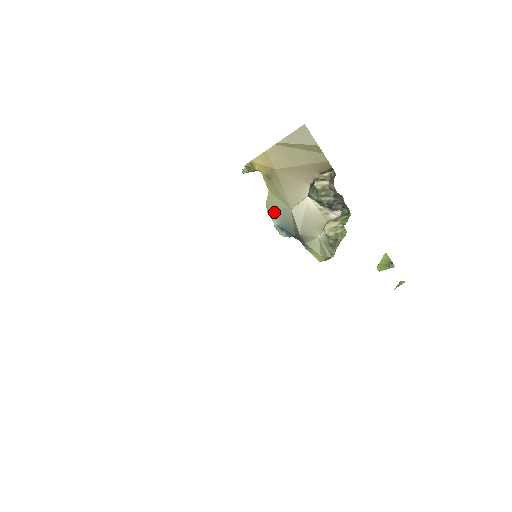
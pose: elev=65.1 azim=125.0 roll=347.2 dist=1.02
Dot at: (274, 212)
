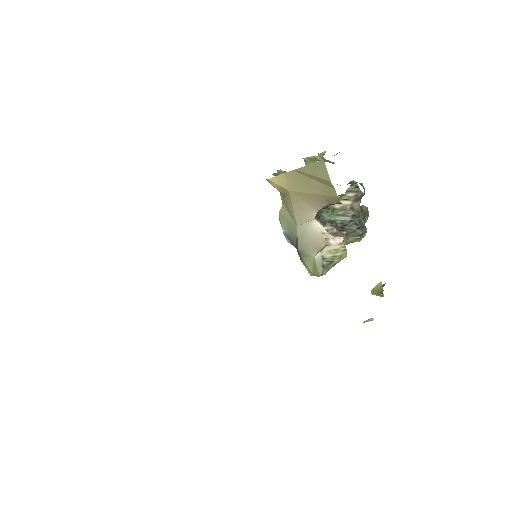
Dot at: (284, 222)
